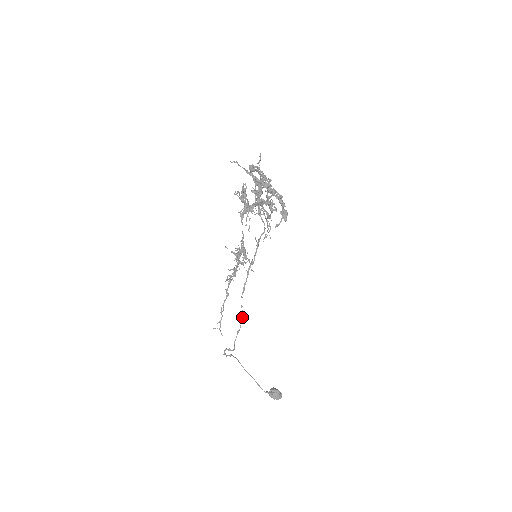
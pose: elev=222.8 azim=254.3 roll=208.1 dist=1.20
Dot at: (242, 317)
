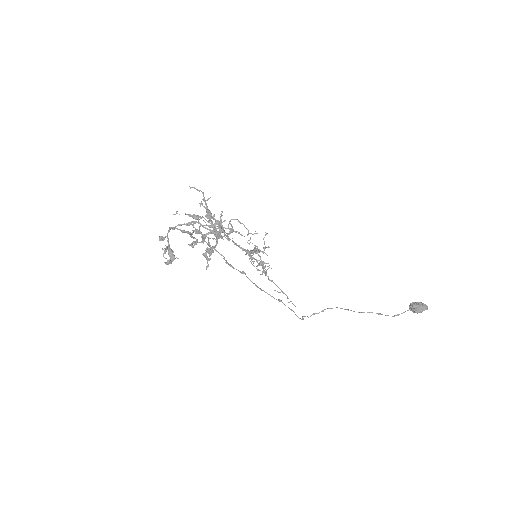
Dot at: occluded
